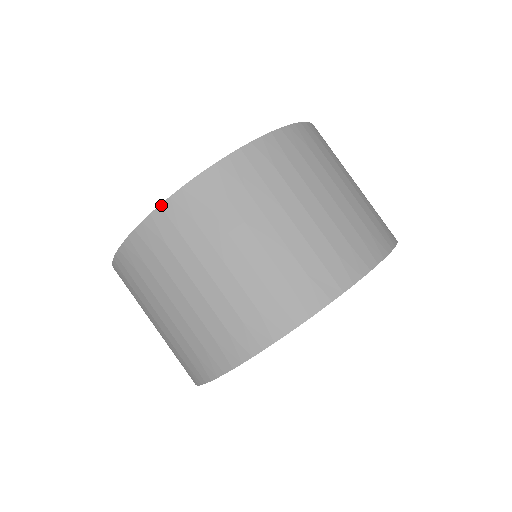
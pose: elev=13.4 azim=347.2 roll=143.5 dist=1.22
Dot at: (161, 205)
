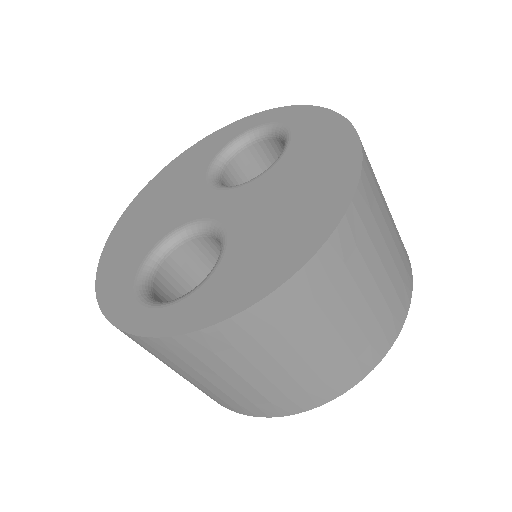
Dot at: (277, 290)
